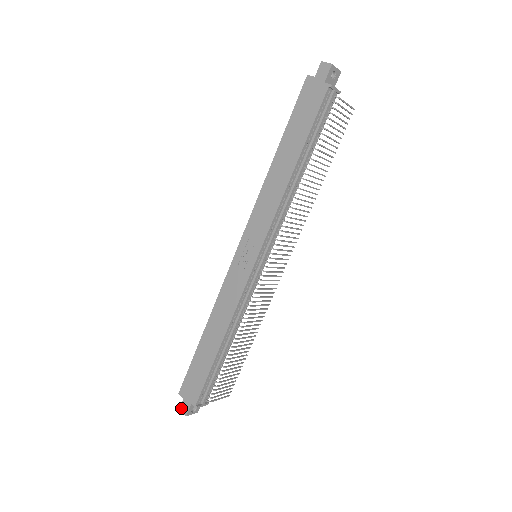
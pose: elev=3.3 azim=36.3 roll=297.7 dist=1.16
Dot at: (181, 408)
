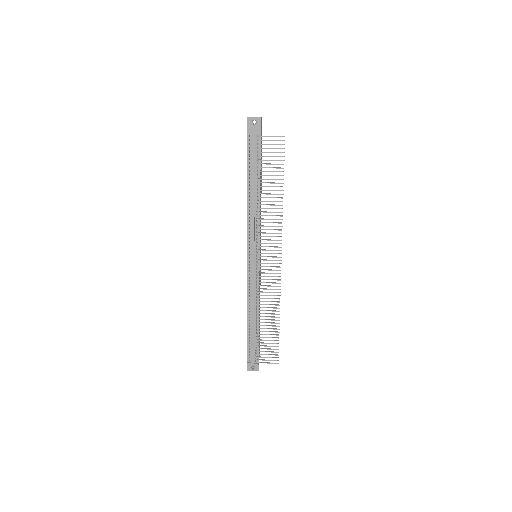
Dot at: occluded
